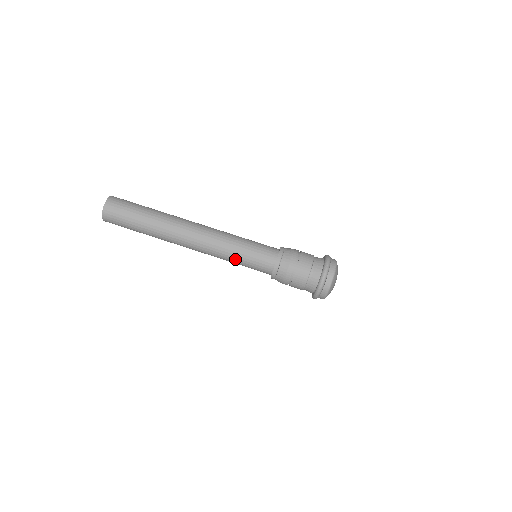
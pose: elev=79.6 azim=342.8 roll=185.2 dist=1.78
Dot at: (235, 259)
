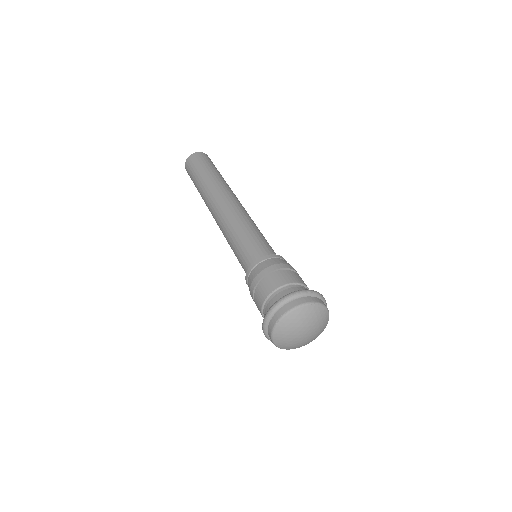
Dot at: (235, 236)
